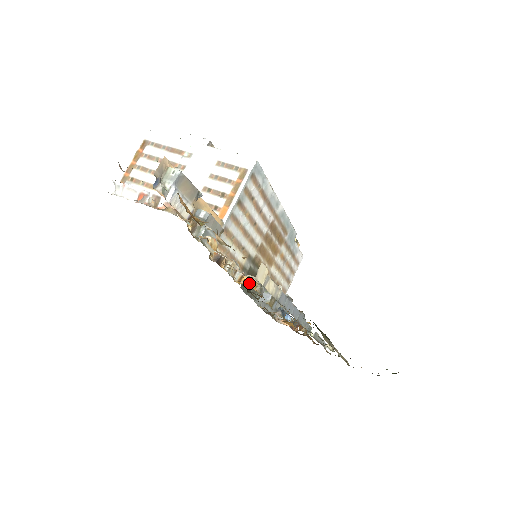
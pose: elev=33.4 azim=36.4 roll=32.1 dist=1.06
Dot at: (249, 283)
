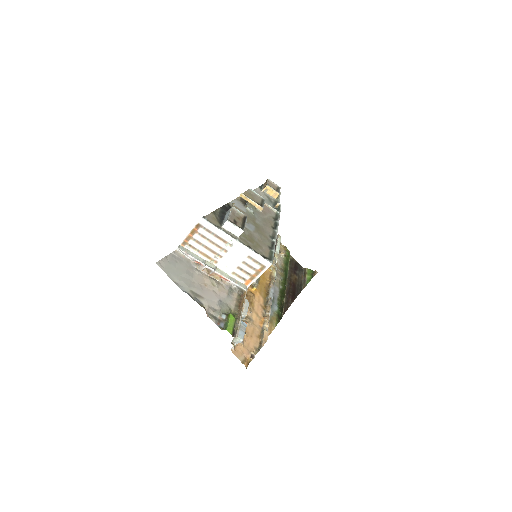
Dot at: (252, 288)
